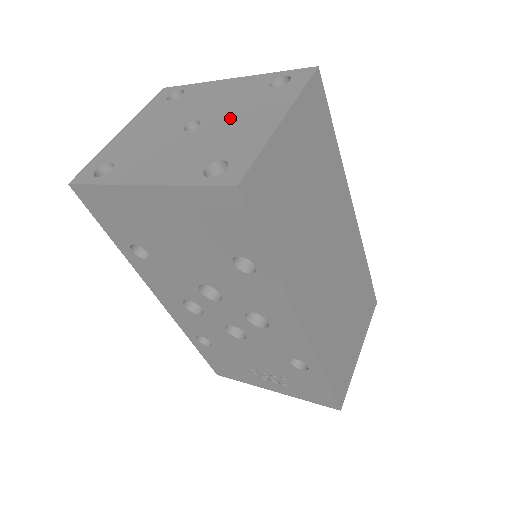
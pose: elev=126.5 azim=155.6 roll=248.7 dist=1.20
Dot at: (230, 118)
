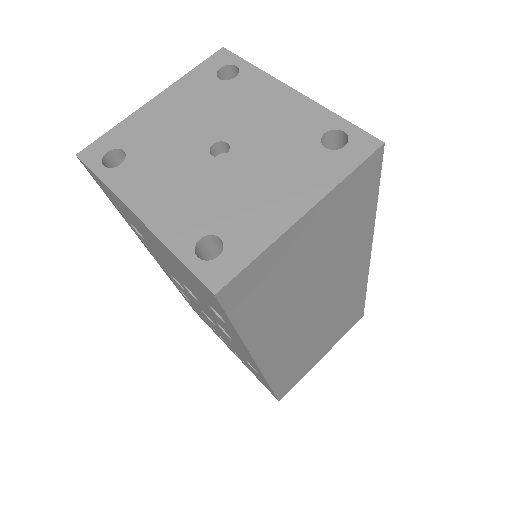
Dot at: (259, 168)
